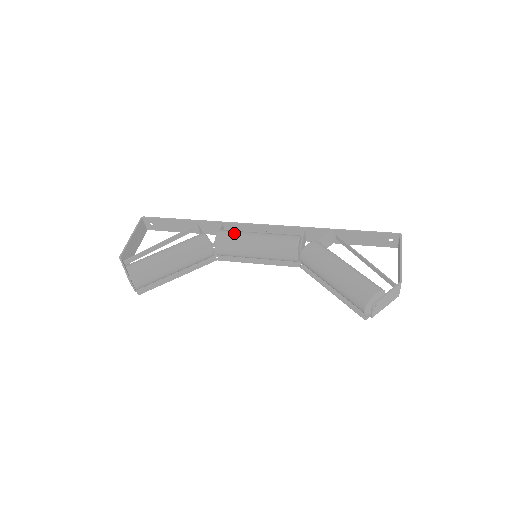
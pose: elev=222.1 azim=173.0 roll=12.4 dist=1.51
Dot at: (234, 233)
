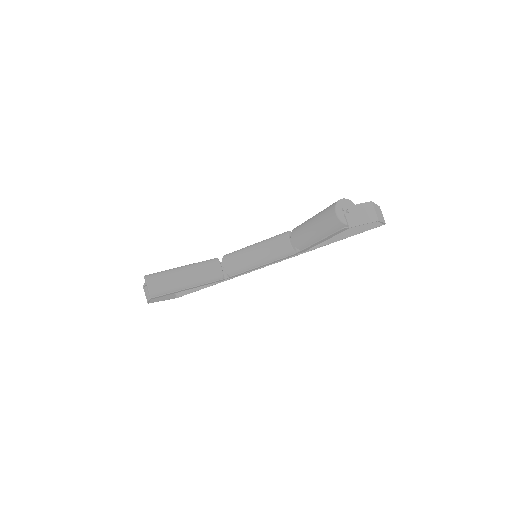
Dot at: occluded
